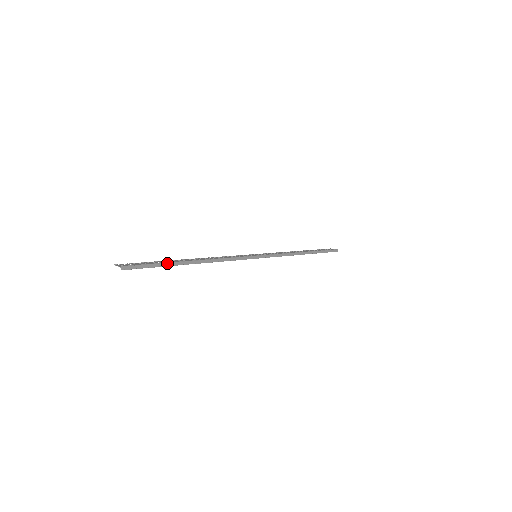
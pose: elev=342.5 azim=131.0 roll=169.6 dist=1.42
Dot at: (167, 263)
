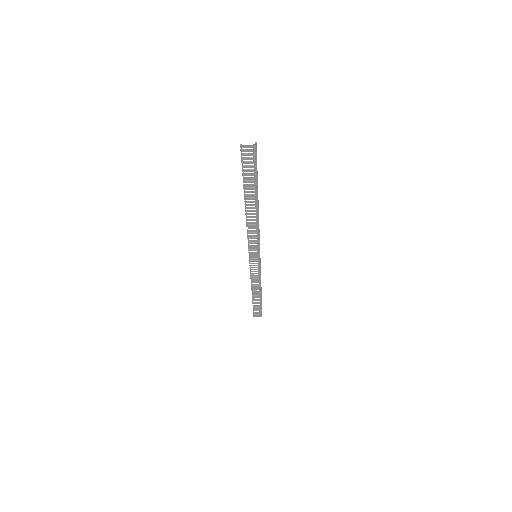
Dot at: (256, 181)
